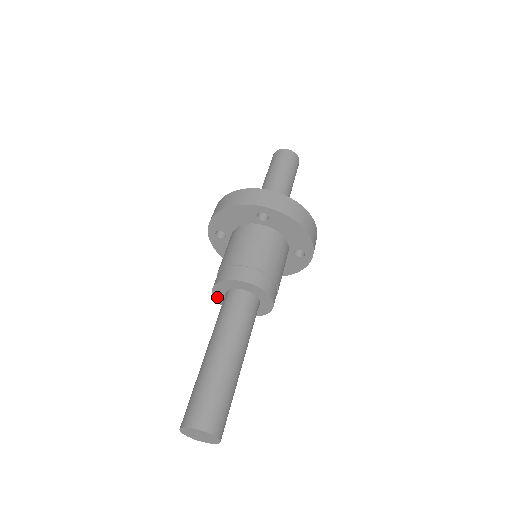
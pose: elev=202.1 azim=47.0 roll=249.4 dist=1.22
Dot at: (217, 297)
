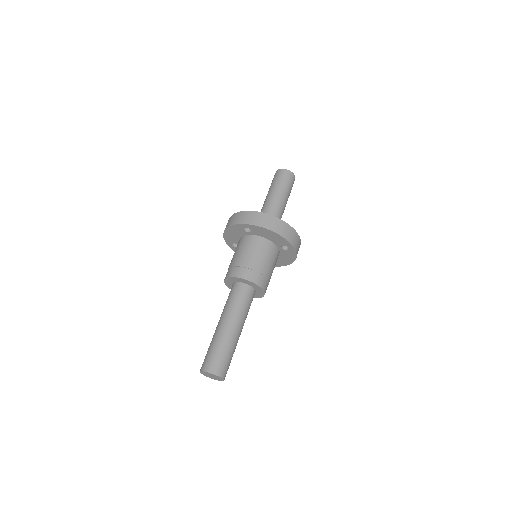
Dot at: occluded
